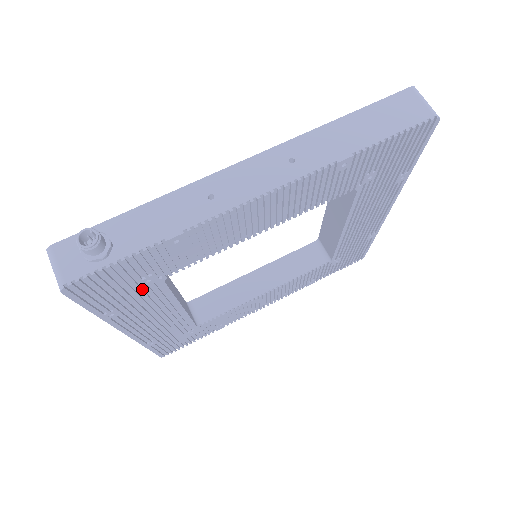
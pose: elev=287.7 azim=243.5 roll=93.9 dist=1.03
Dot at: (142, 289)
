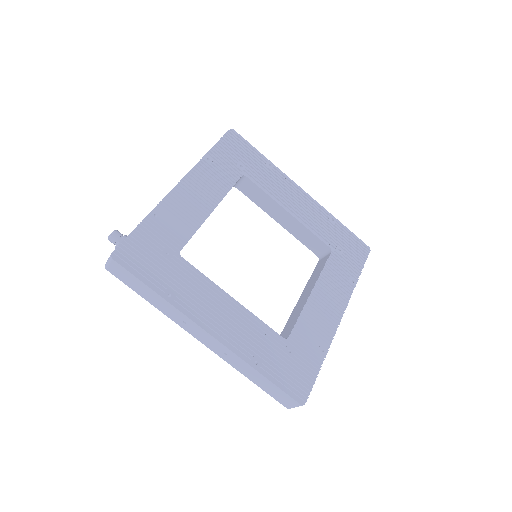
Dot at: (171, 266)
